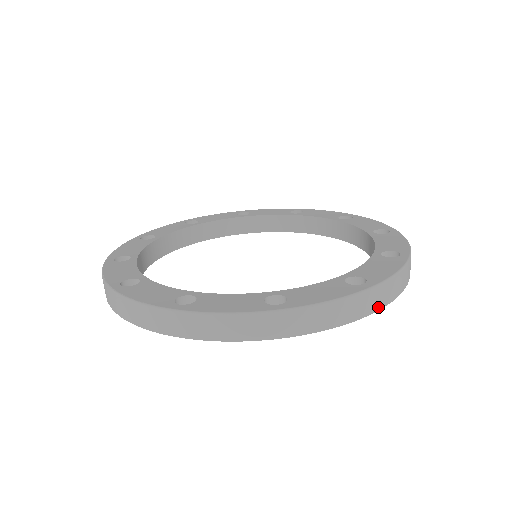
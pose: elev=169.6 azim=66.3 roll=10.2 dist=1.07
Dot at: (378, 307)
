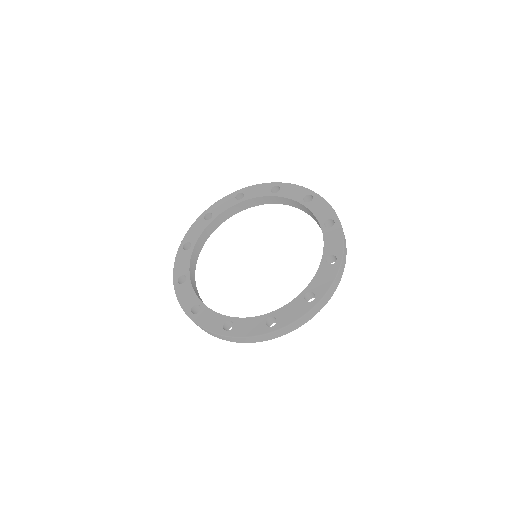
Dot at: (282, 335)
